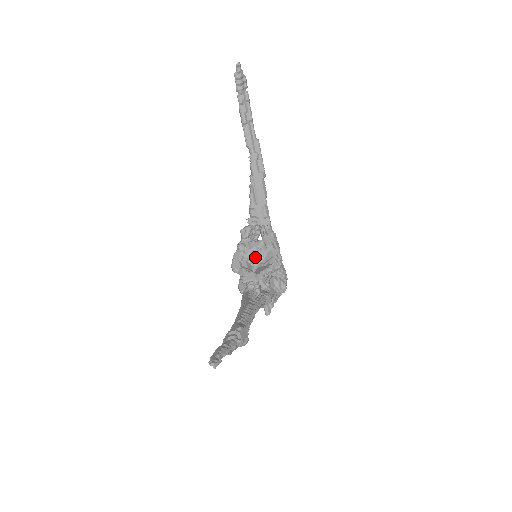
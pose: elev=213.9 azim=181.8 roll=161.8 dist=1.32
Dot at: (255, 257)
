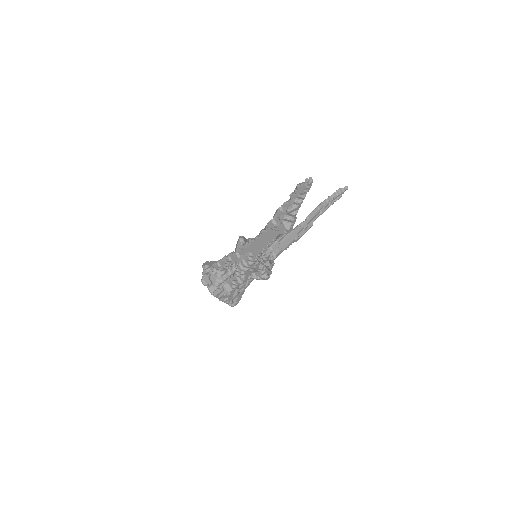
Dot at: occluded
